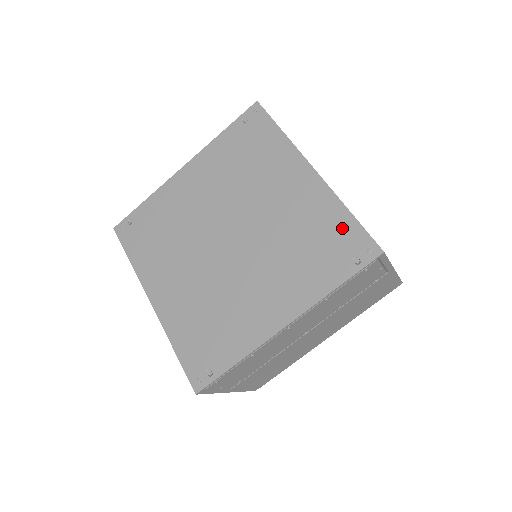
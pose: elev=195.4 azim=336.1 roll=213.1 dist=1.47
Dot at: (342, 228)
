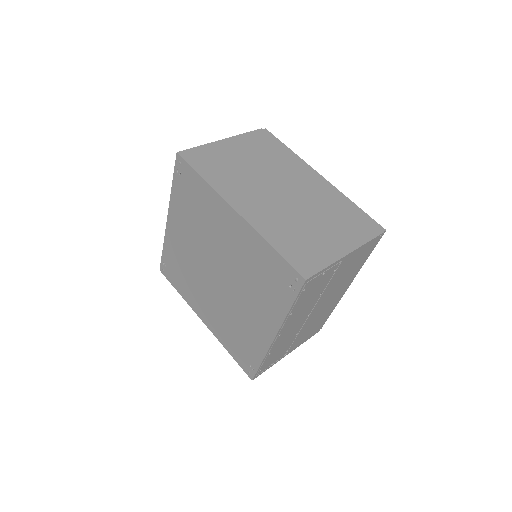
Dot at: (273, 262)
